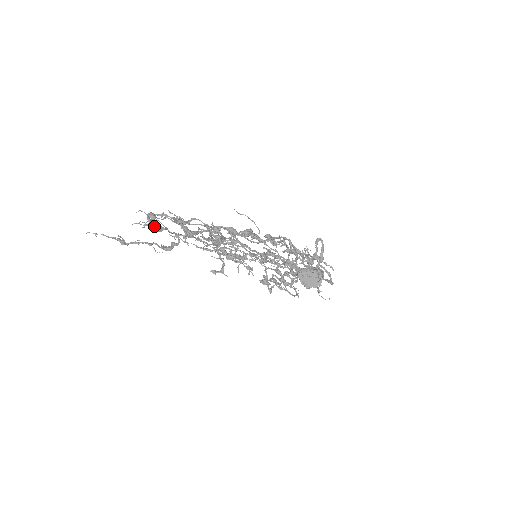
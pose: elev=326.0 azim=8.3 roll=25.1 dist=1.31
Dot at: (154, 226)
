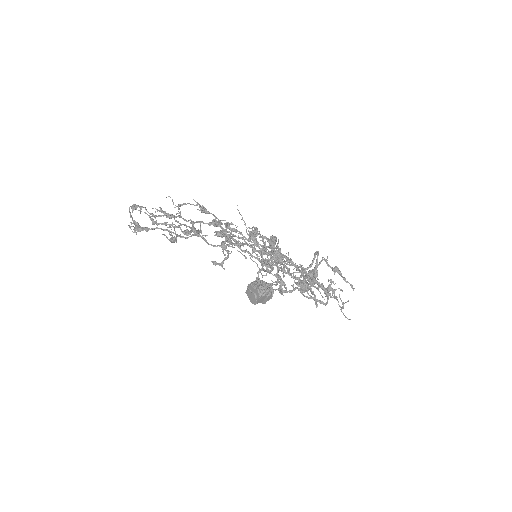
Dot at: (164, 213)
